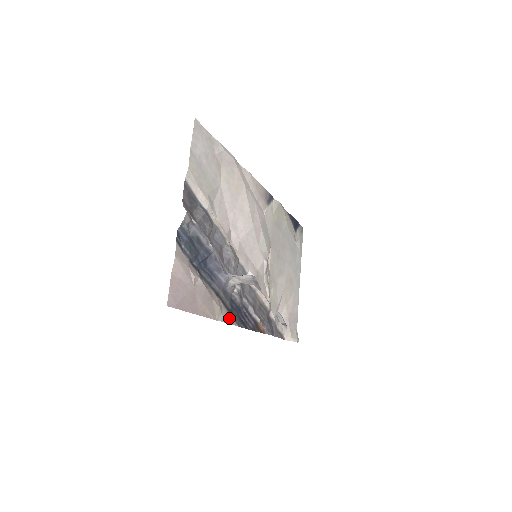
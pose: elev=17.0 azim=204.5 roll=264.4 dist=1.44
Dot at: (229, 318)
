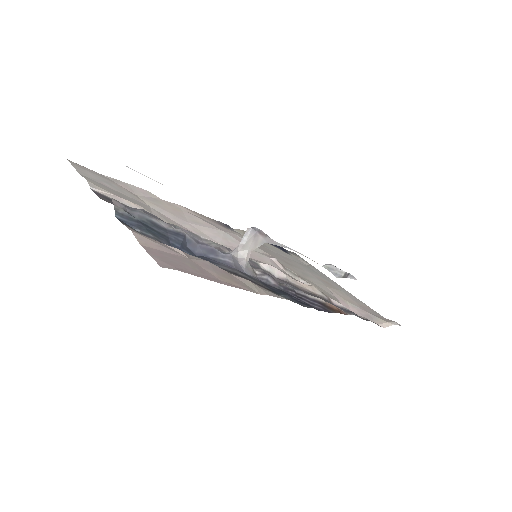
Dot at: (277, 295)
